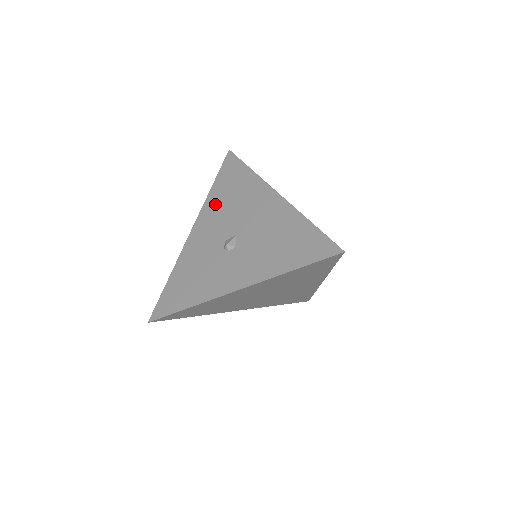
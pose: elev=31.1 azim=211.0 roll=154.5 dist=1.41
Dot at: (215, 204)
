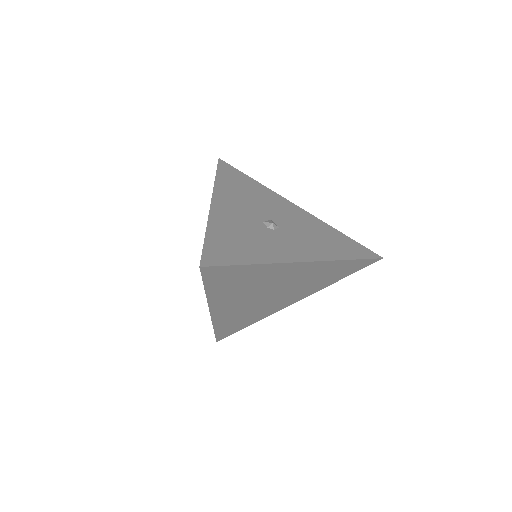
Dot at: occluded
